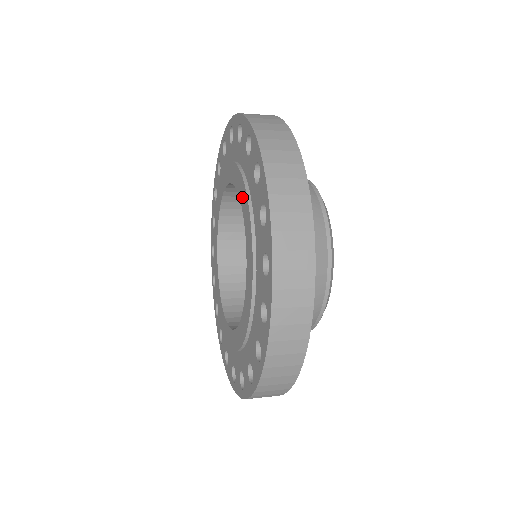
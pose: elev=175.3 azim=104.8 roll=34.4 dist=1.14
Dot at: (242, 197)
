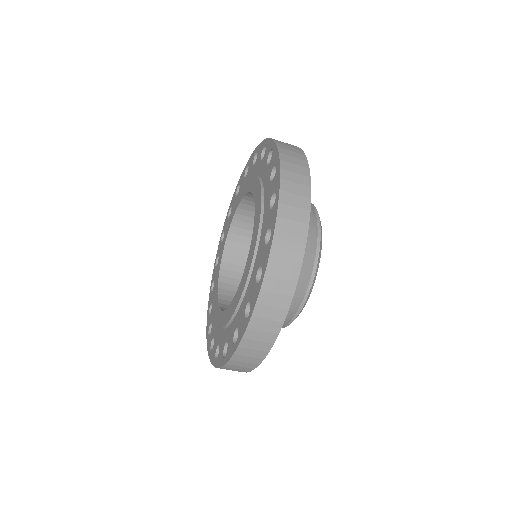
Dot at: (239, 199)
